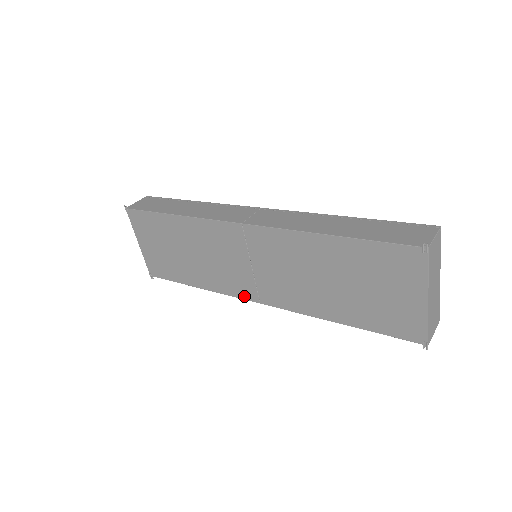
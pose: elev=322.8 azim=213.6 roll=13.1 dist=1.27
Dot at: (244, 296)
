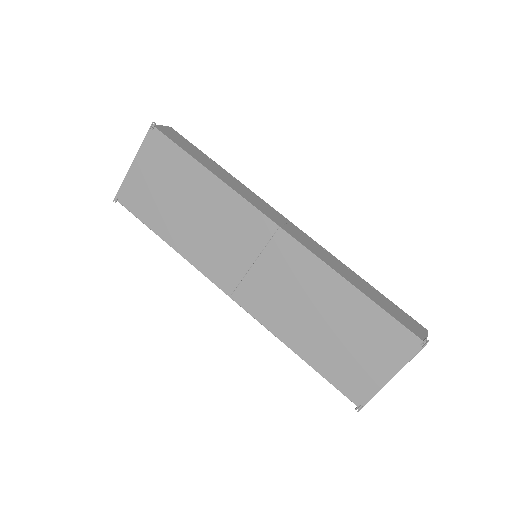
Dot at: (218, 281)
